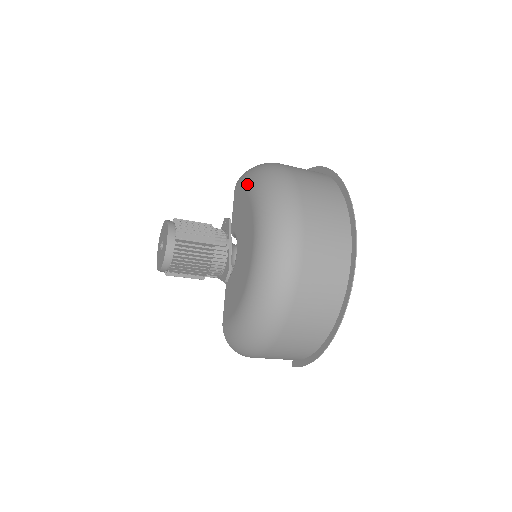
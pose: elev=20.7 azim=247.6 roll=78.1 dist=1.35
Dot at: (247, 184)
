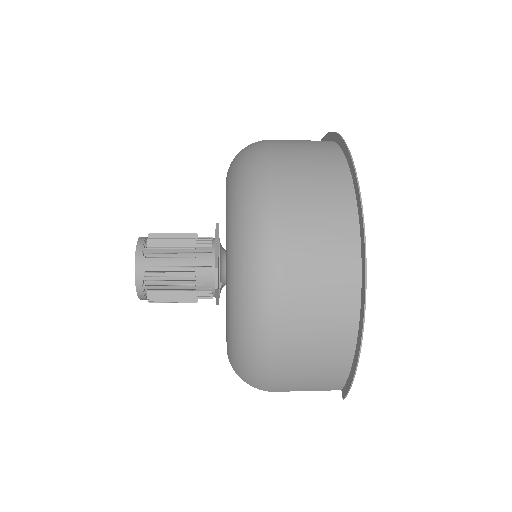
Dot at: occluded
